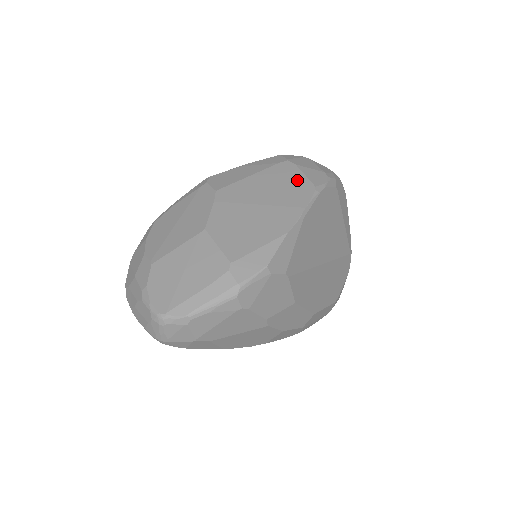
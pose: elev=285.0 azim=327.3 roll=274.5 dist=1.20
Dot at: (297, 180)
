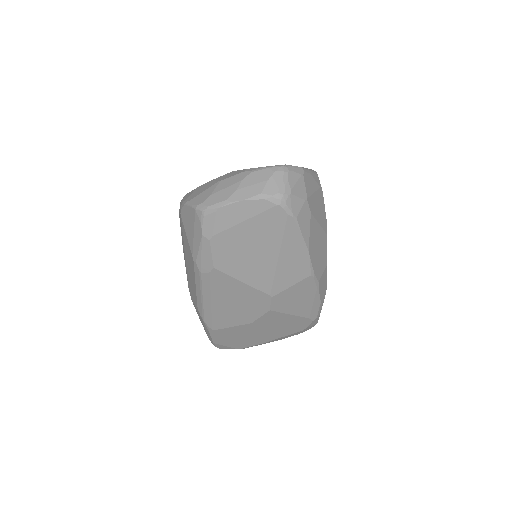
Dot at: occluded
